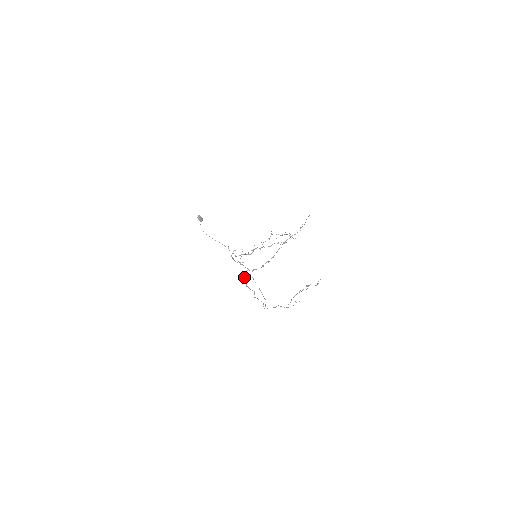
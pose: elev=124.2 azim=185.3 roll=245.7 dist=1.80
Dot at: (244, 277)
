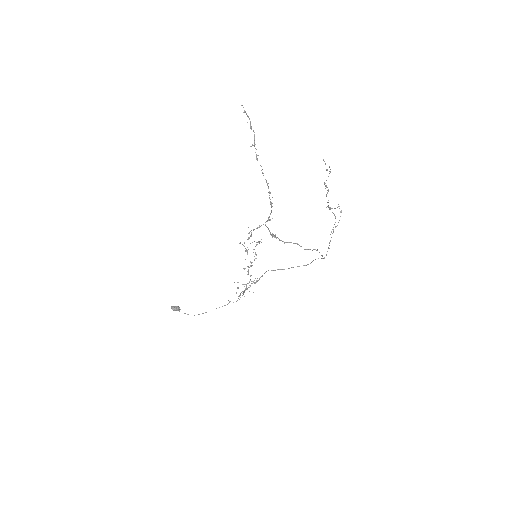
Dot at: (271, 235)
